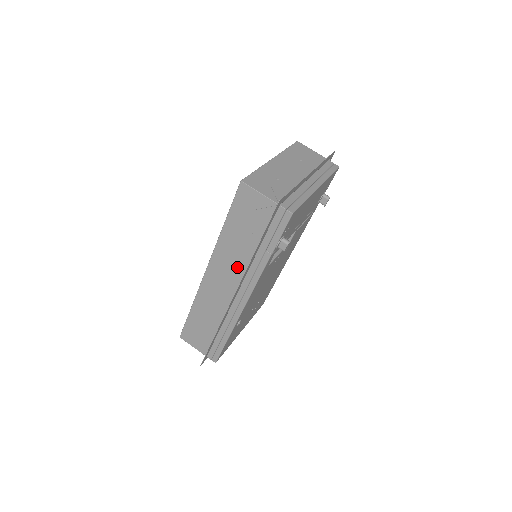
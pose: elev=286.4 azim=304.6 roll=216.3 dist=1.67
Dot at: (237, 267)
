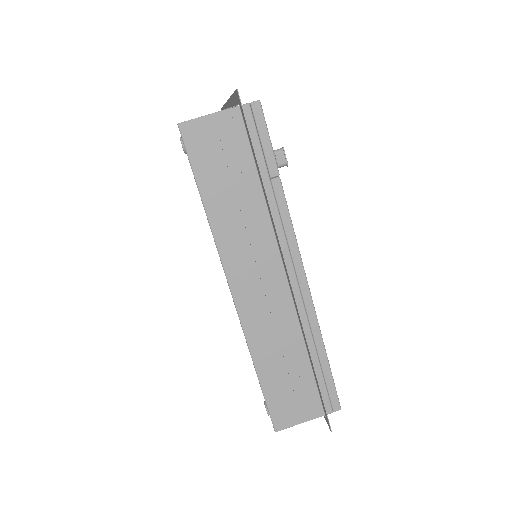
Dot at: (259, 239)
